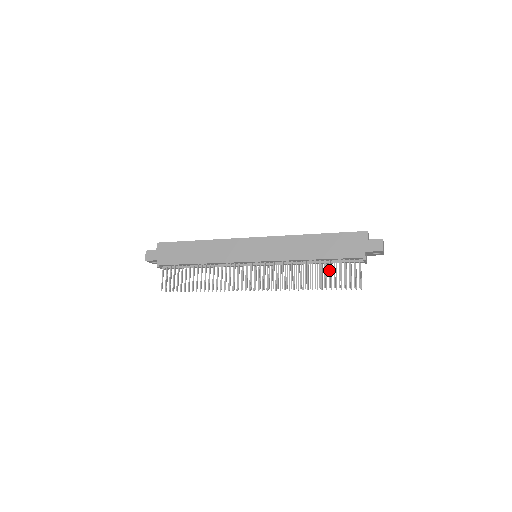
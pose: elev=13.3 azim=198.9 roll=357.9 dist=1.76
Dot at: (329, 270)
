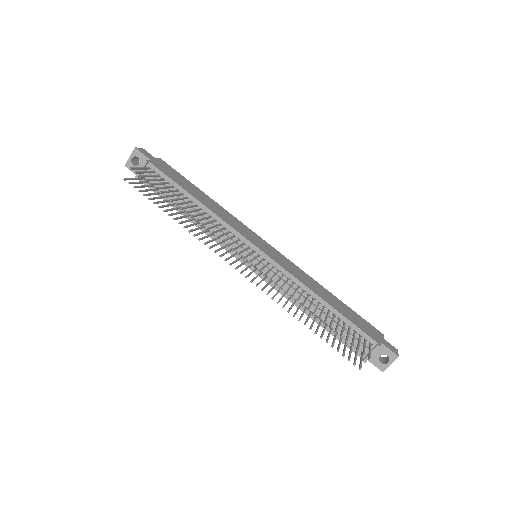
Dot at: (338, 322)
